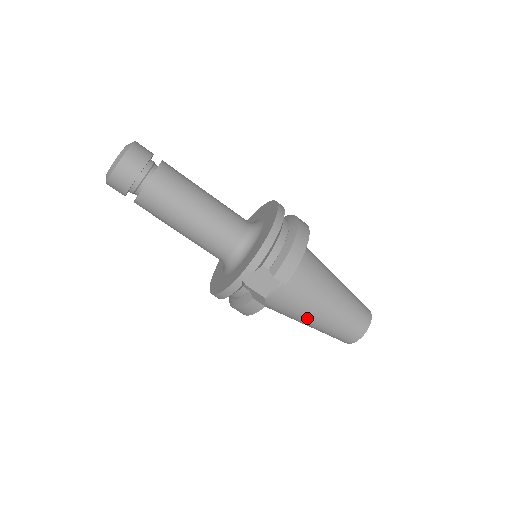
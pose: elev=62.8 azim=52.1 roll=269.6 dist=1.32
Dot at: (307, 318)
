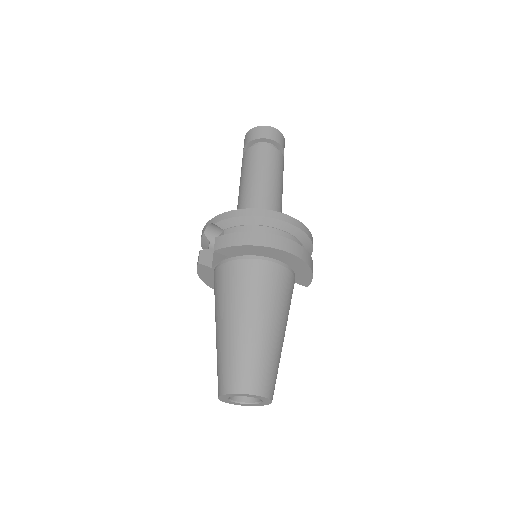
Dot at: (216, 322)
